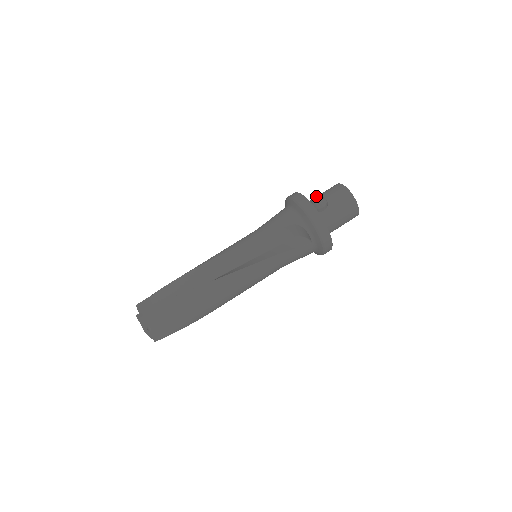
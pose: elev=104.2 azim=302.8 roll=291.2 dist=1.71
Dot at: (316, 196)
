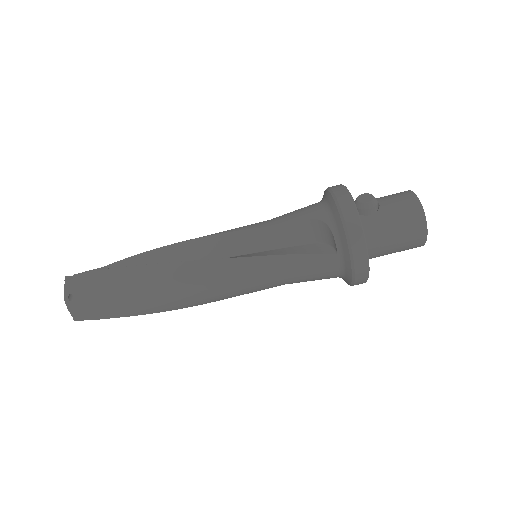
Dot at: (364, 193)
